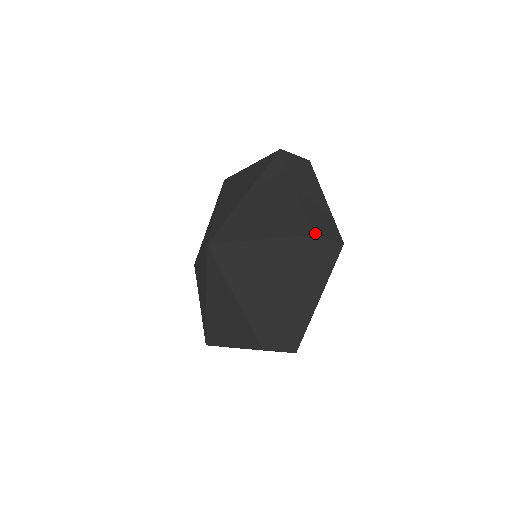
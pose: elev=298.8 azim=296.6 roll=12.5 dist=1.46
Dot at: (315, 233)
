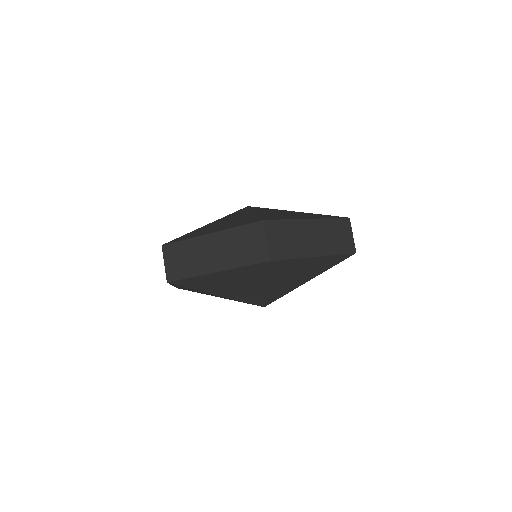
Dot at: (350, 223)
